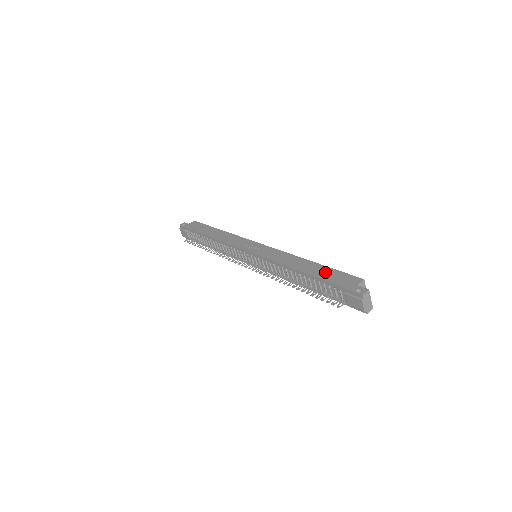
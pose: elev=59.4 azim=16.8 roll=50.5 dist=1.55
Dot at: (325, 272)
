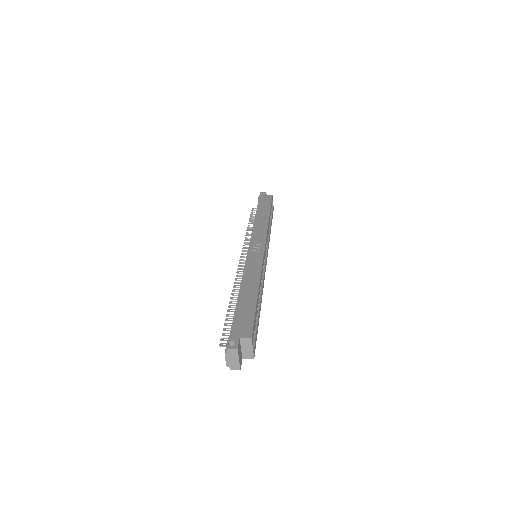
Dot at: (246, 307)
